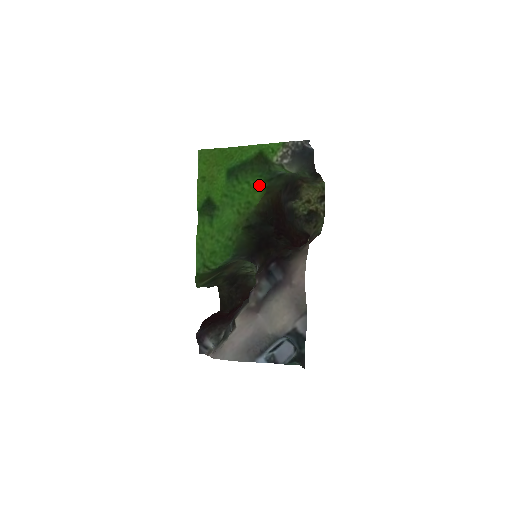
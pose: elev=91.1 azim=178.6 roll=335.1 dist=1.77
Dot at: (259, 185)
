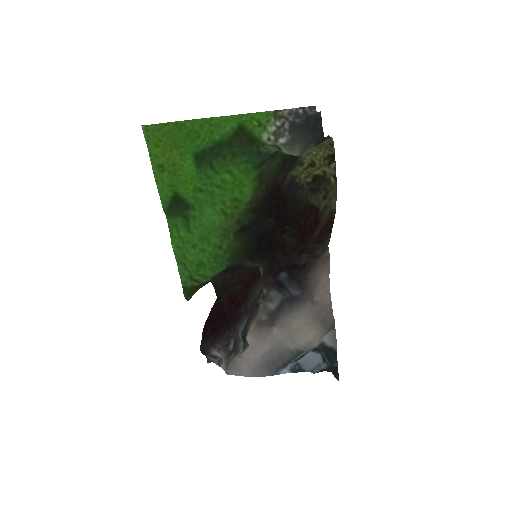
Dot at: (247, 175)
